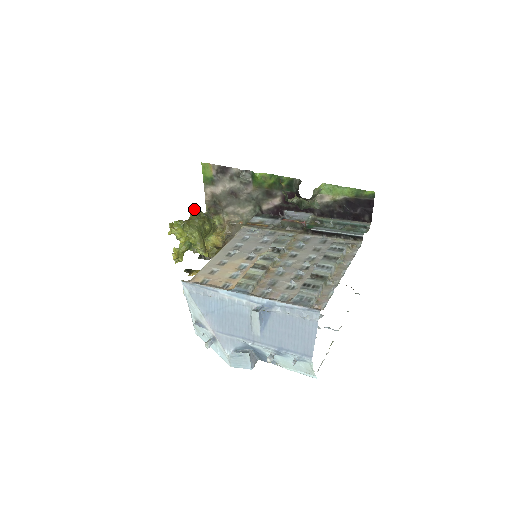
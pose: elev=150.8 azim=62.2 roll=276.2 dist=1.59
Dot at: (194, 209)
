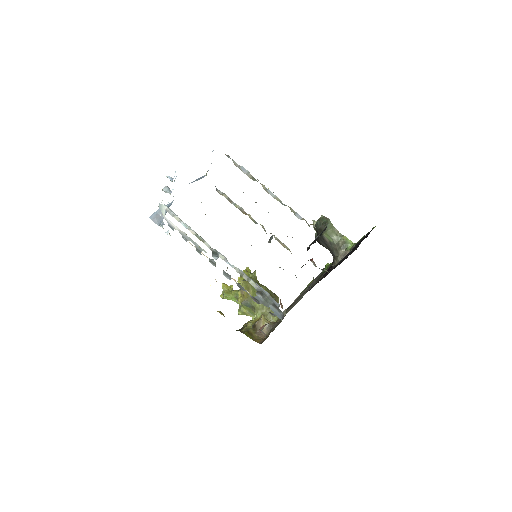
Dot at: (273, 293)
